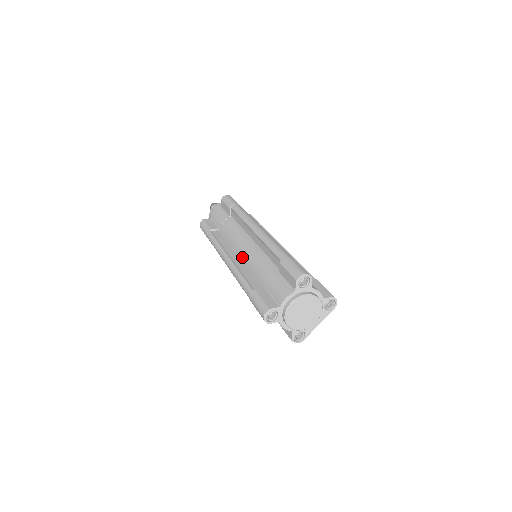
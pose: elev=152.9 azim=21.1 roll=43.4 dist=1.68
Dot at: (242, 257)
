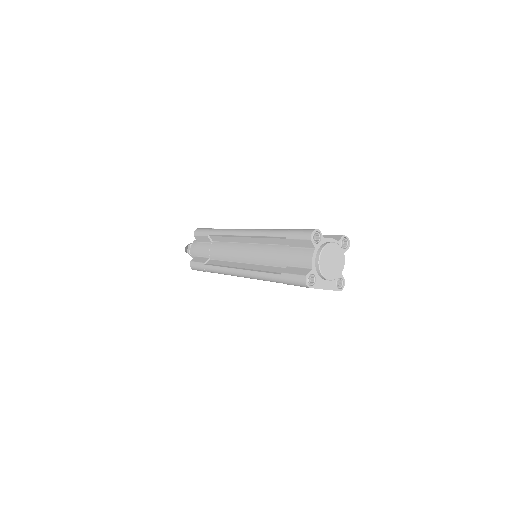
Dot at: occluded
